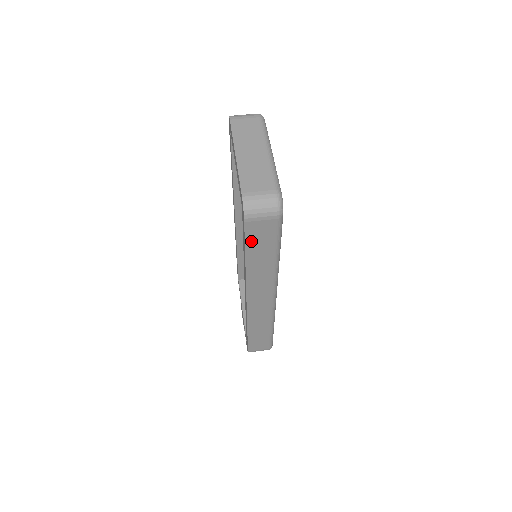
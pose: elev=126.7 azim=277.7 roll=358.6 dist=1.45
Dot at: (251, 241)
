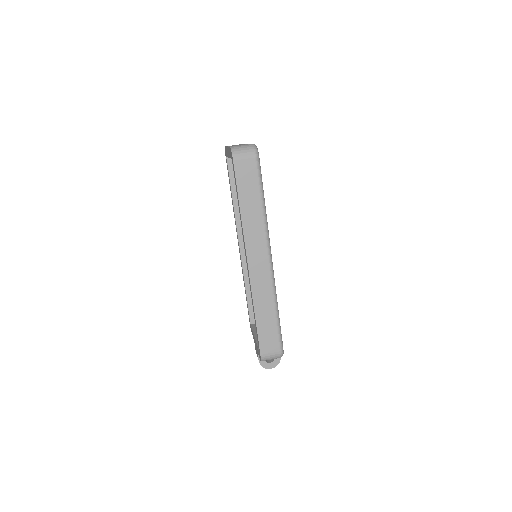
Dot at: (240, 182)
